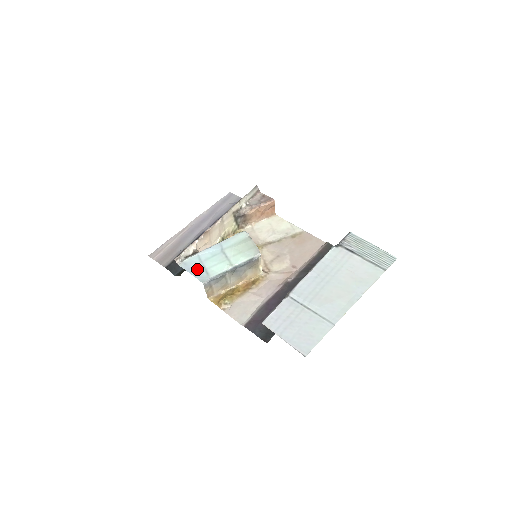
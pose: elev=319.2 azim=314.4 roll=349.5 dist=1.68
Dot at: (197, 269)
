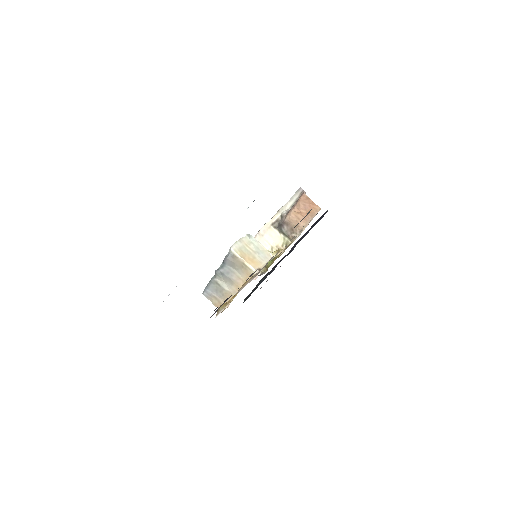
Dot at: occluded
